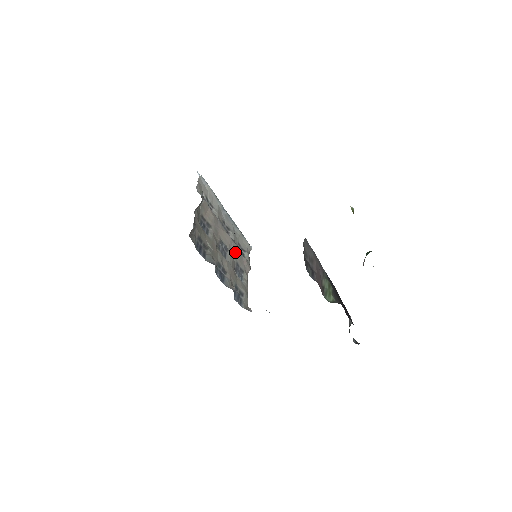
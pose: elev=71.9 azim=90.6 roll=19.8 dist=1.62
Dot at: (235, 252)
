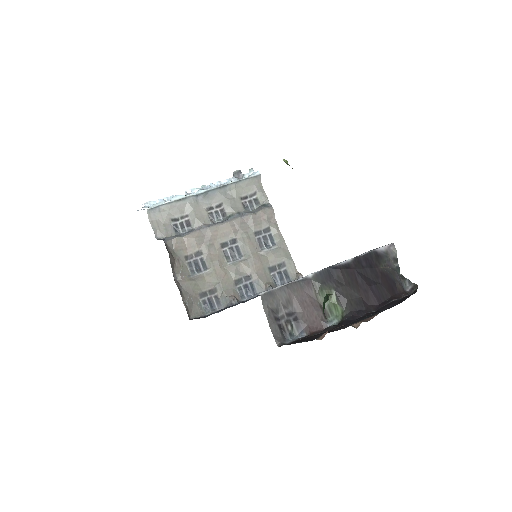
Dot at: (245, 225)
